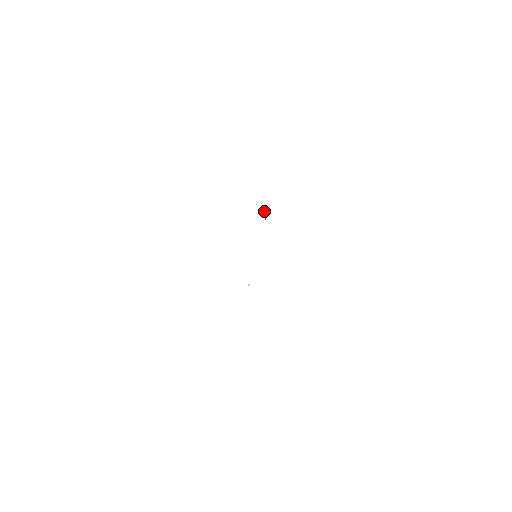
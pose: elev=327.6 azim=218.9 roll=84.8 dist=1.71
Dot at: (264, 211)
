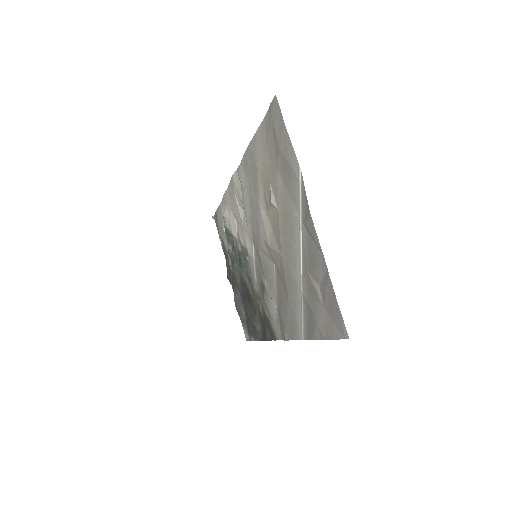
Dot at: (235, 198)
